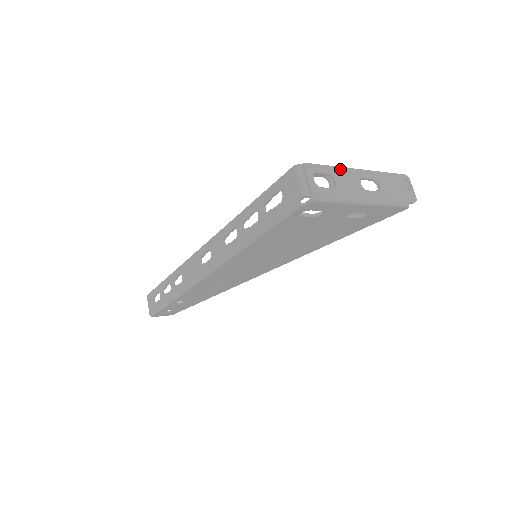
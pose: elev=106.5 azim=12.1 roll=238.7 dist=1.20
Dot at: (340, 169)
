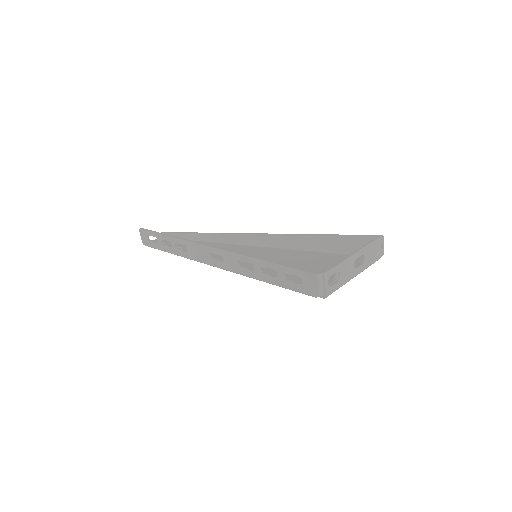
Dot at: (344, 262)
